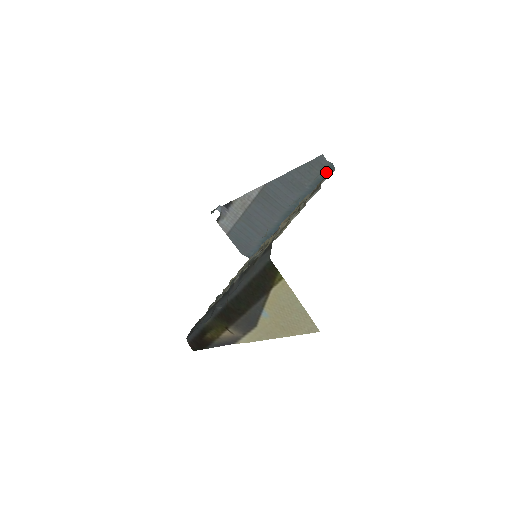
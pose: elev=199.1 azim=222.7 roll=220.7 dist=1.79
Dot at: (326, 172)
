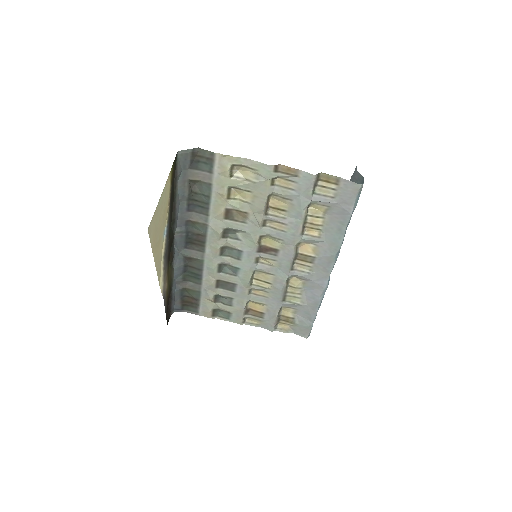
Dot at: (360, 192)
